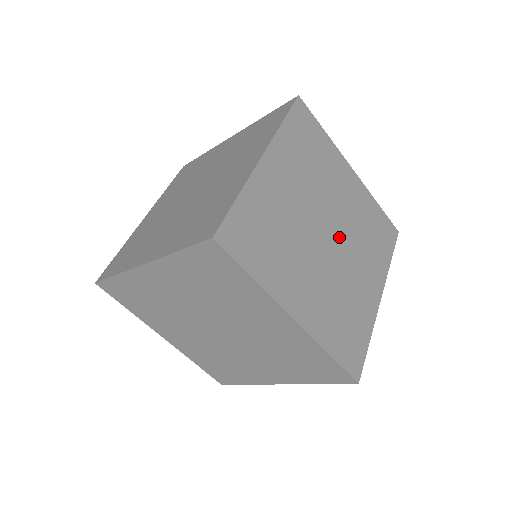
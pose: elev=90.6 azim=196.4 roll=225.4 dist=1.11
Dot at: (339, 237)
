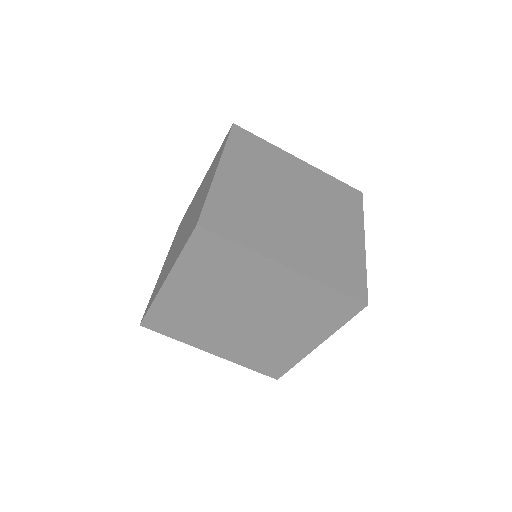
Dot at: (306, 206)
